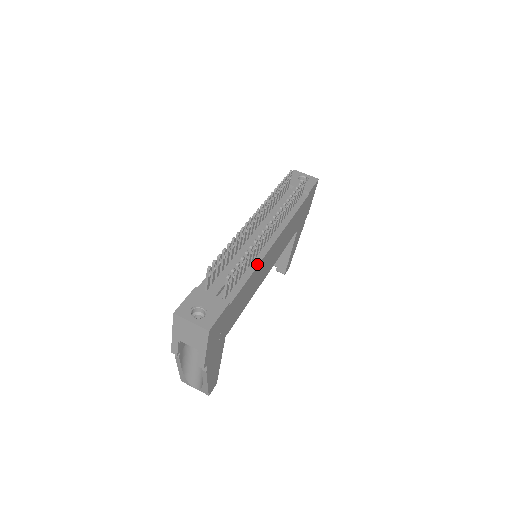
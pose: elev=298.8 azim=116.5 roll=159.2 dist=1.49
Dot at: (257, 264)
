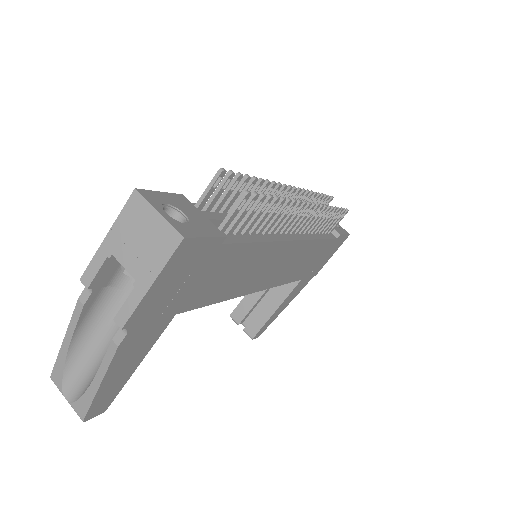
Dot at: (271, 239)
